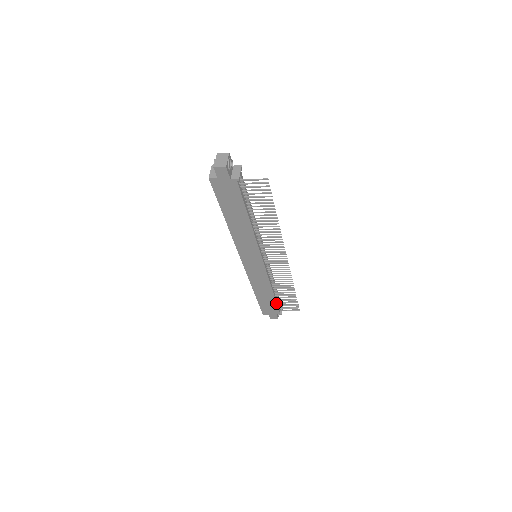
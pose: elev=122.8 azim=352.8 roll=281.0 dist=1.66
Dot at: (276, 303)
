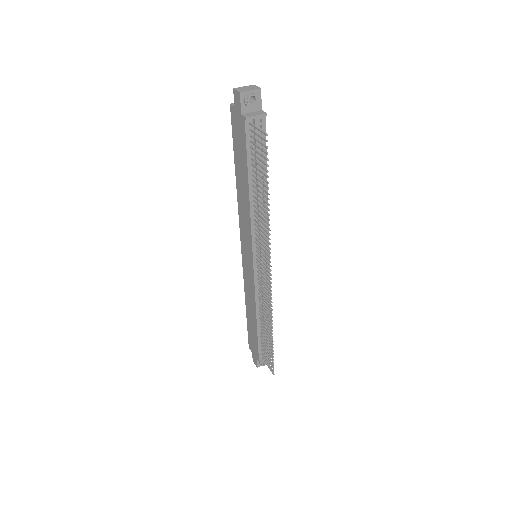
Dot at: (258, 340)
